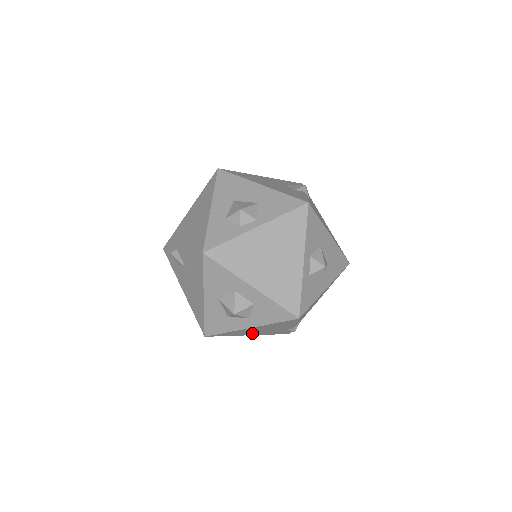
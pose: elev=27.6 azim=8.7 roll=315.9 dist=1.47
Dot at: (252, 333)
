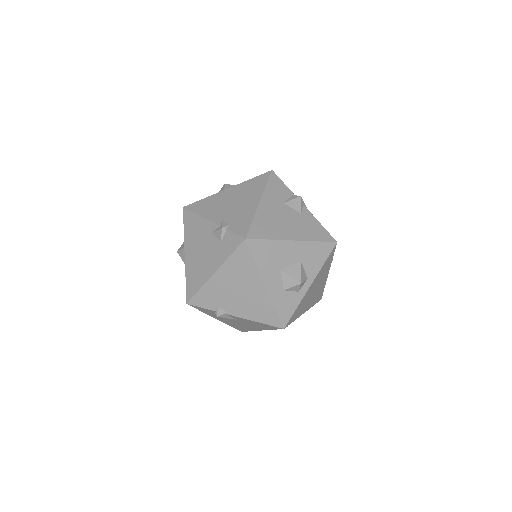
Dot at: occluded
